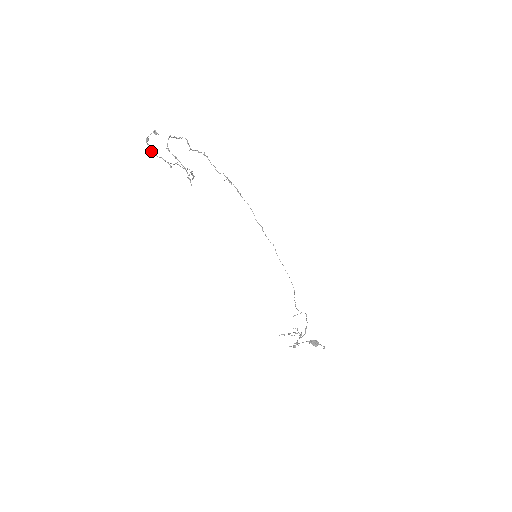
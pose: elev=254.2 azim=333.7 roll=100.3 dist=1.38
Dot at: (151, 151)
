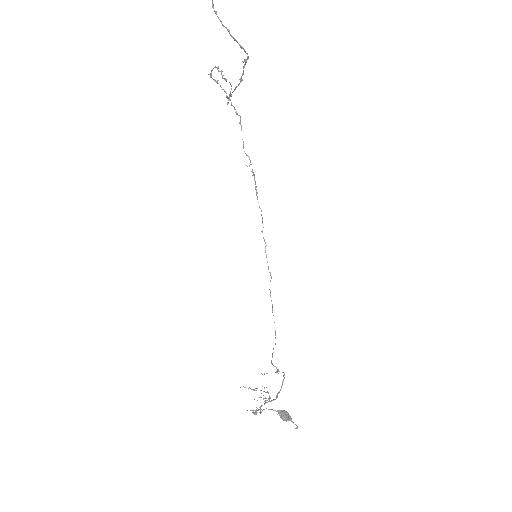
Dot at: (212, 4)
